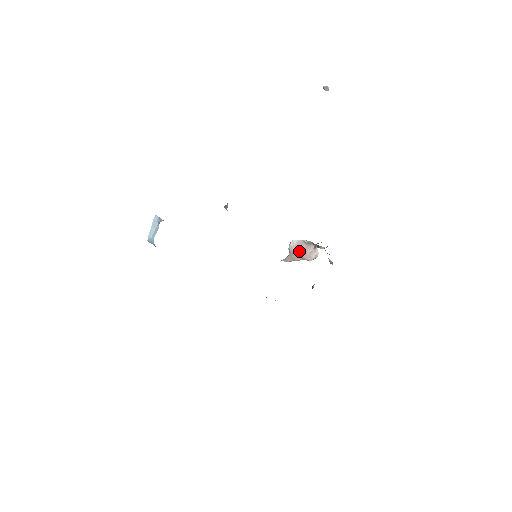
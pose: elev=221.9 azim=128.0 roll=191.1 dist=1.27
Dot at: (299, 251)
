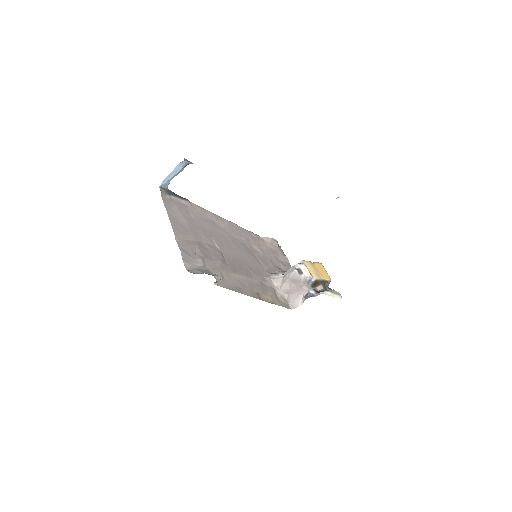
Dot at: (292, 285)
